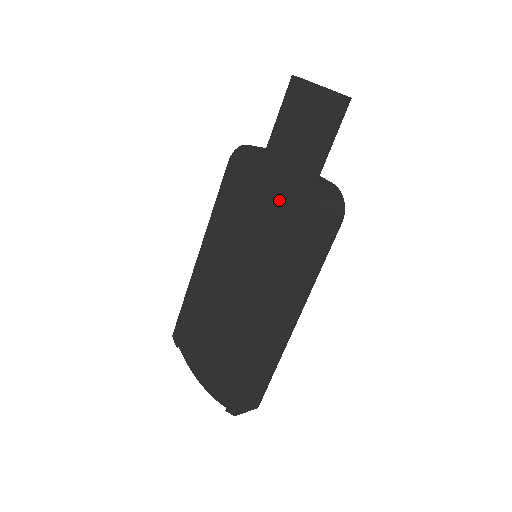
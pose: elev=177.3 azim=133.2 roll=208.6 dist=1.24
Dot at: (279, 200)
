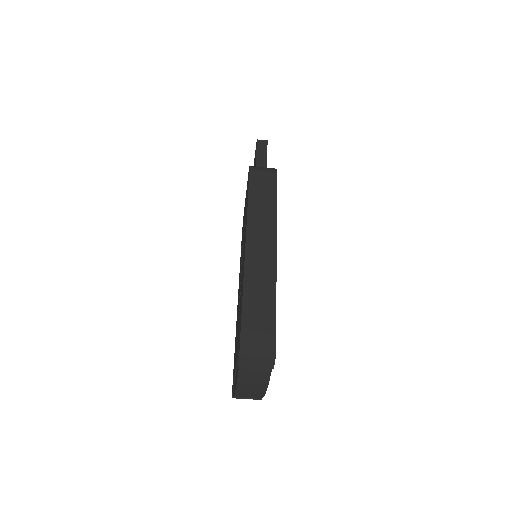
Dot at: occluded
